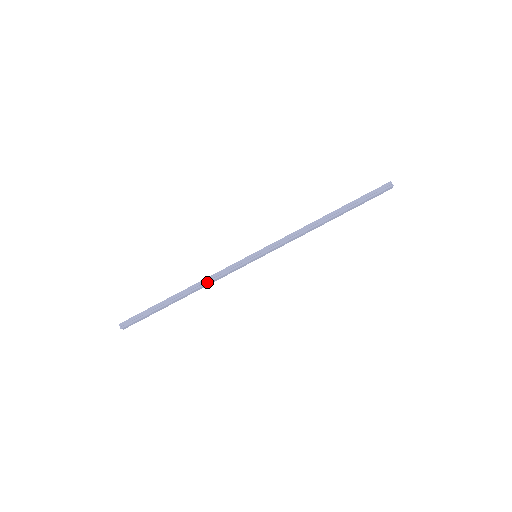
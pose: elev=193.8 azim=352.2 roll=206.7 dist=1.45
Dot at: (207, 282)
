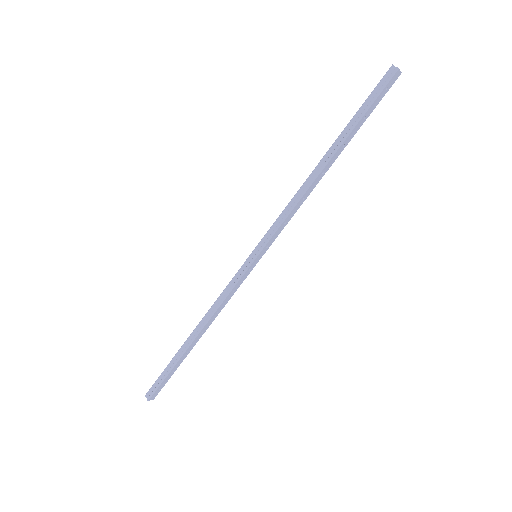
Dot at: (212, 313)
